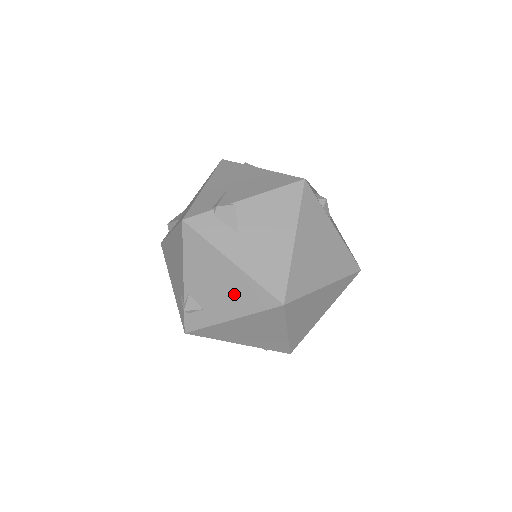
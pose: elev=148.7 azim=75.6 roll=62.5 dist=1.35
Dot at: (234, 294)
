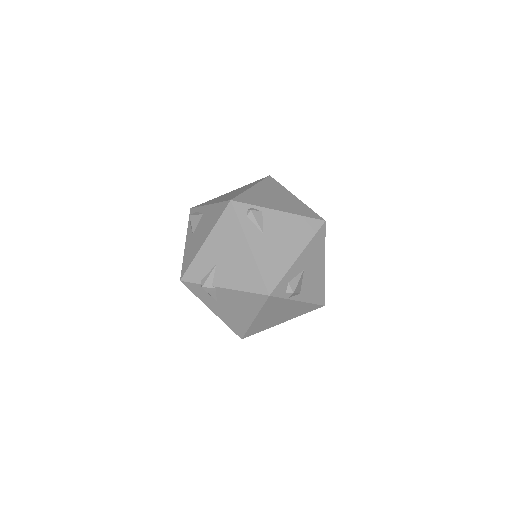
Dot at: occluded
